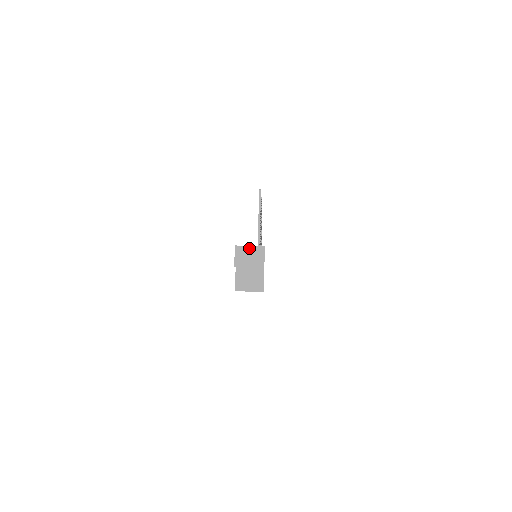
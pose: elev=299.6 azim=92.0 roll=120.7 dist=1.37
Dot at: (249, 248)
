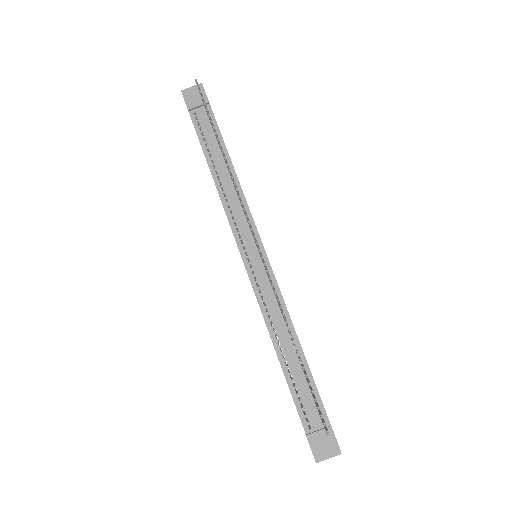
Dot at: (328, 458)
